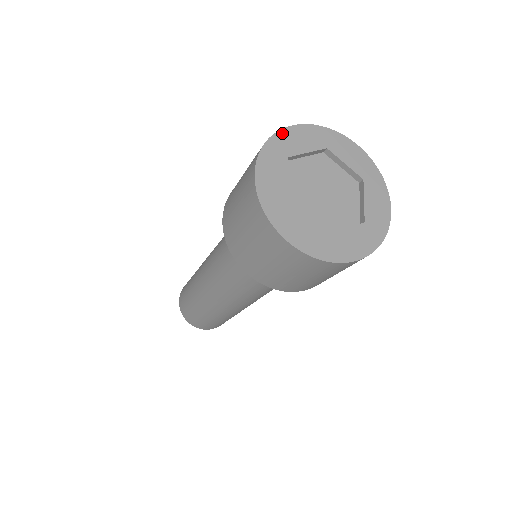
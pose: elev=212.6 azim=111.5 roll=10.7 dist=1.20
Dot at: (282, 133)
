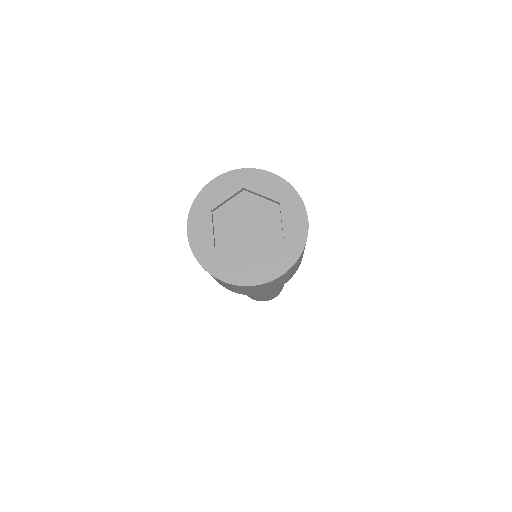
Dot at: (204, 191)
